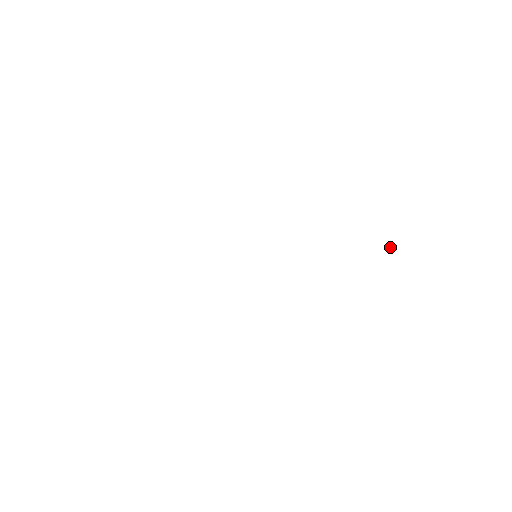
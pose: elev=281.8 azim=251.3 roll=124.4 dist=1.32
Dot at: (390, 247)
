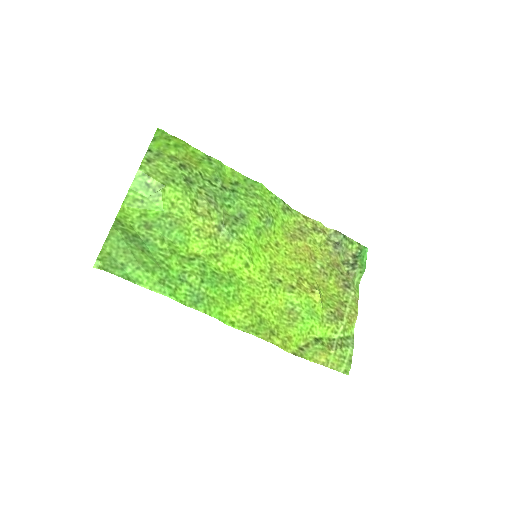
Dot at: occluded
